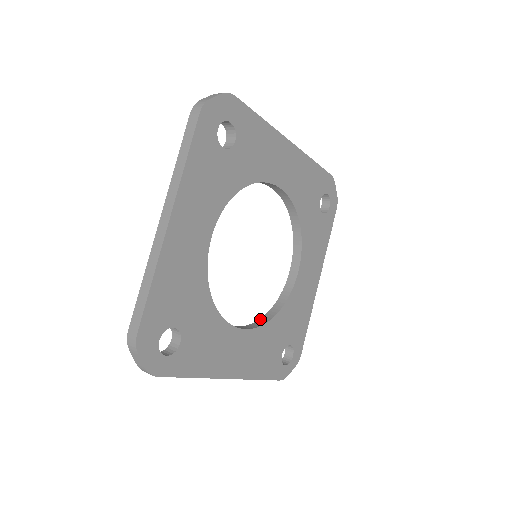
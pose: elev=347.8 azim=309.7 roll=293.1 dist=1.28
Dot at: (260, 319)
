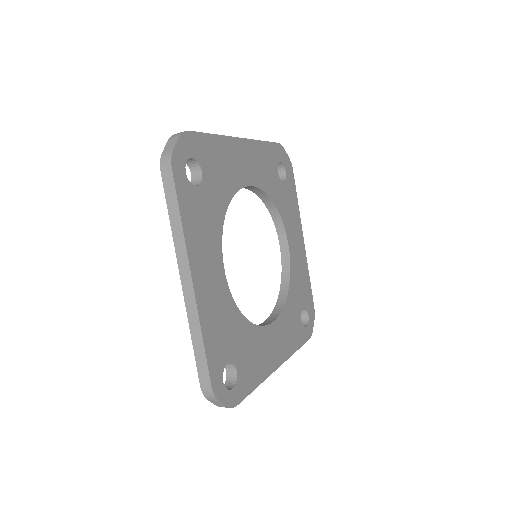
Dot at: occluded
